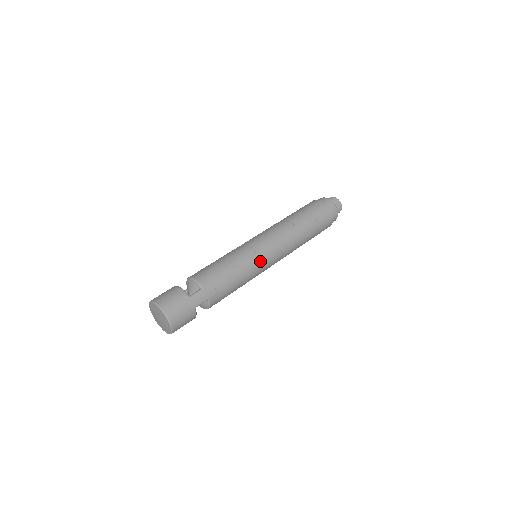
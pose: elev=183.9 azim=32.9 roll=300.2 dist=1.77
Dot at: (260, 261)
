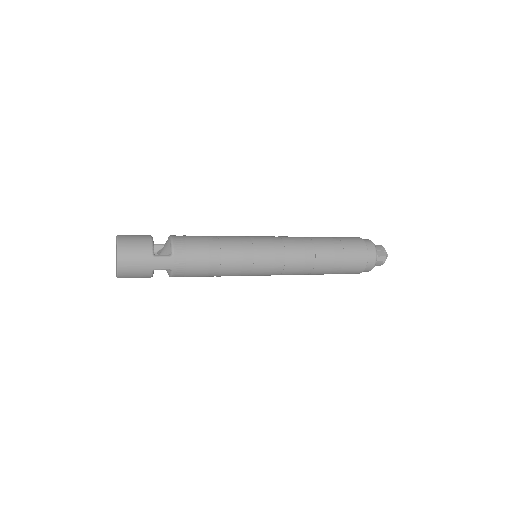
Dot at: (252, 265)
